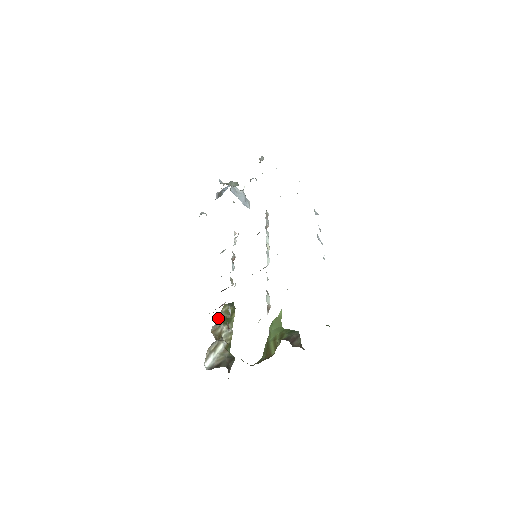
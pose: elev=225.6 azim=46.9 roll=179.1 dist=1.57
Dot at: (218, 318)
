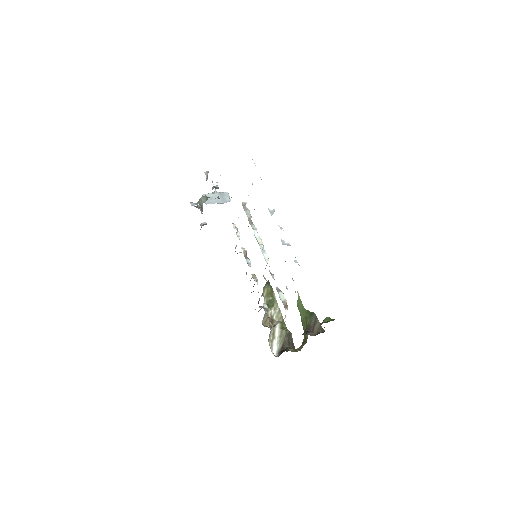
Dot at: occluded
